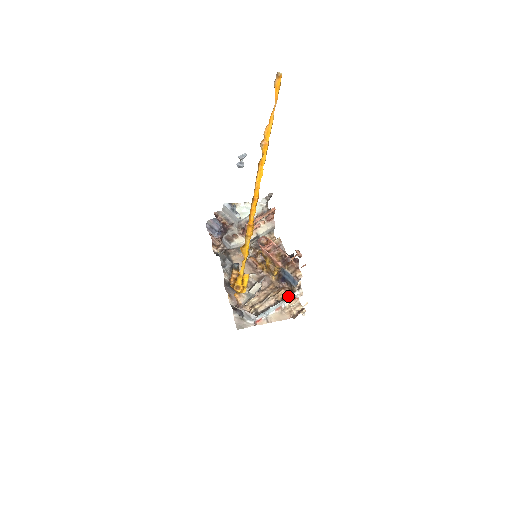
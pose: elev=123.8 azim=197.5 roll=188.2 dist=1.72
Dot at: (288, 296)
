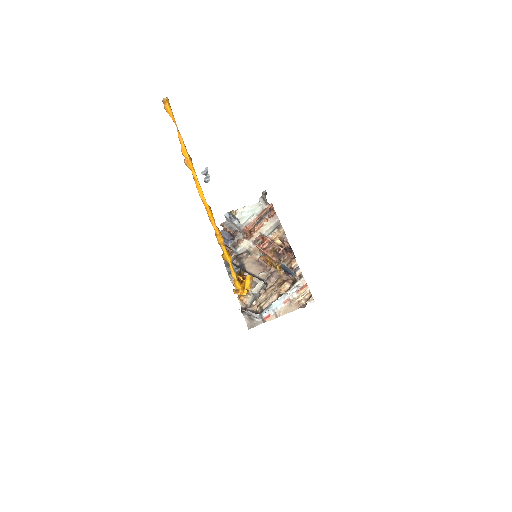
Dot at: (290, 288)
